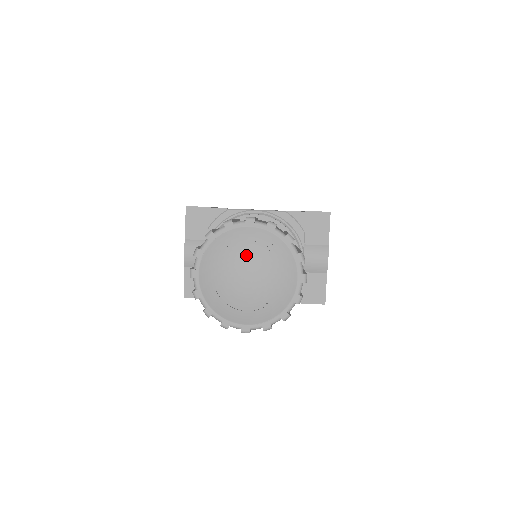
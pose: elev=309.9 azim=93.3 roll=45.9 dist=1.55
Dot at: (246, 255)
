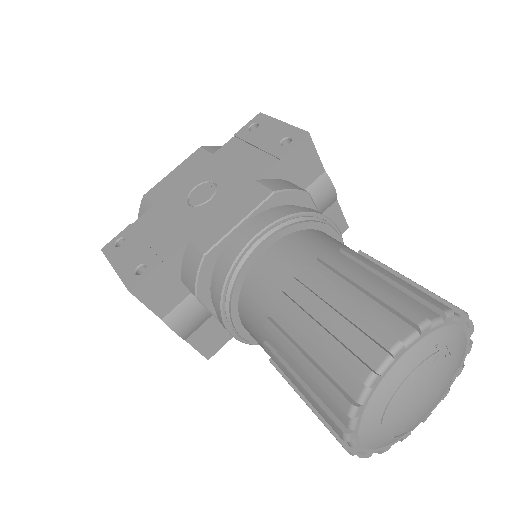
Dot at: (417, 387)
